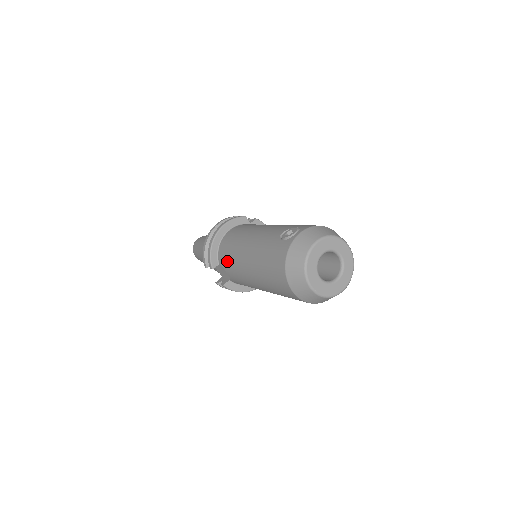
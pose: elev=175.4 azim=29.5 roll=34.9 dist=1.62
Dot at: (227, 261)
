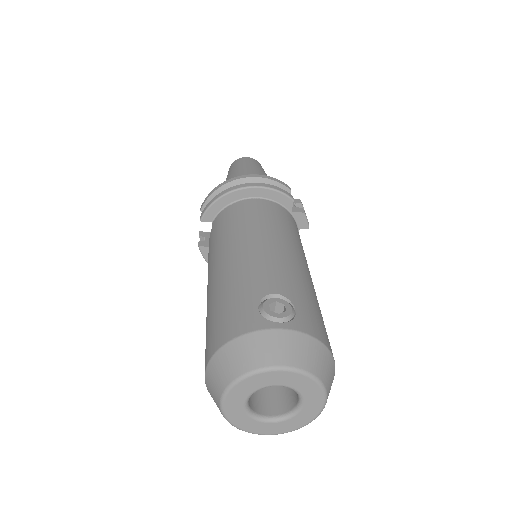
Dot at: (216, 233)
